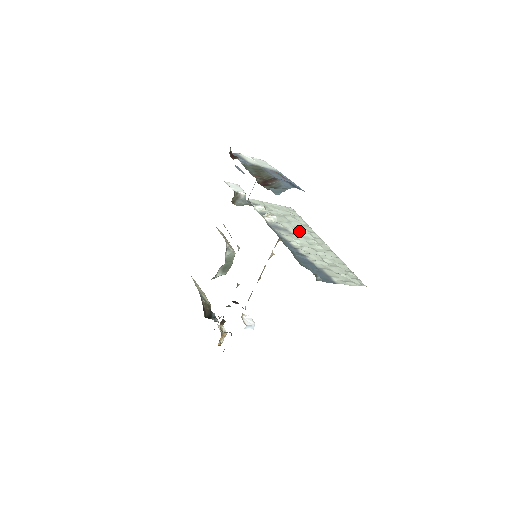
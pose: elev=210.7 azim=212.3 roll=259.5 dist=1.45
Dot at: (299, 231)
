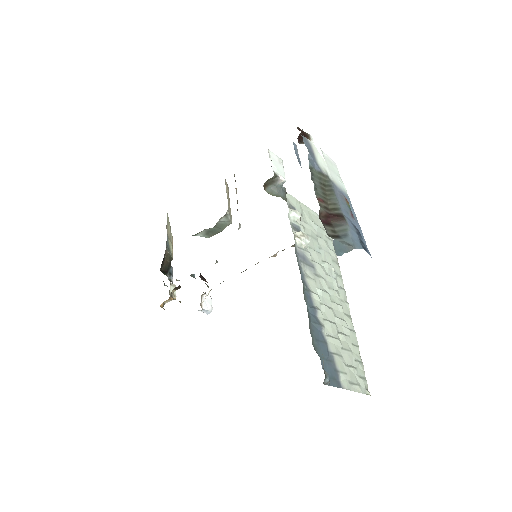
Dot at: (326, 271)
